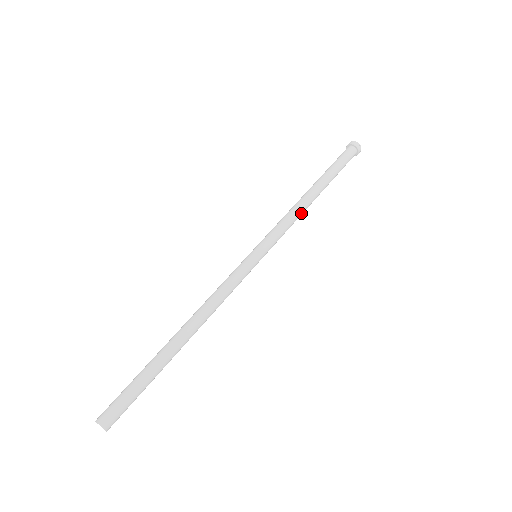
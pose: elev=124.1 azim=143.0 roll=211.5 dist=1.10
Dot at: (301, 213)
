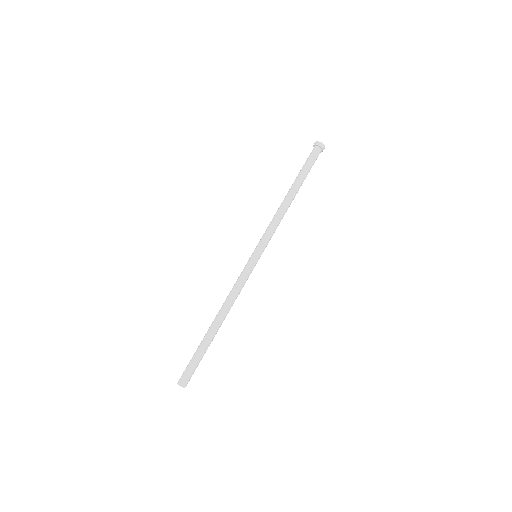
Dot at: (283, 214)
